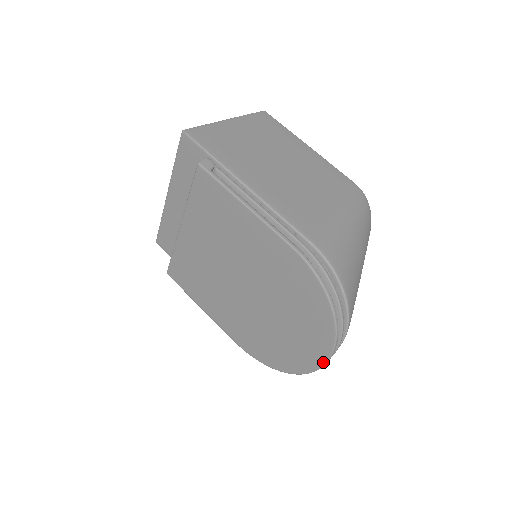
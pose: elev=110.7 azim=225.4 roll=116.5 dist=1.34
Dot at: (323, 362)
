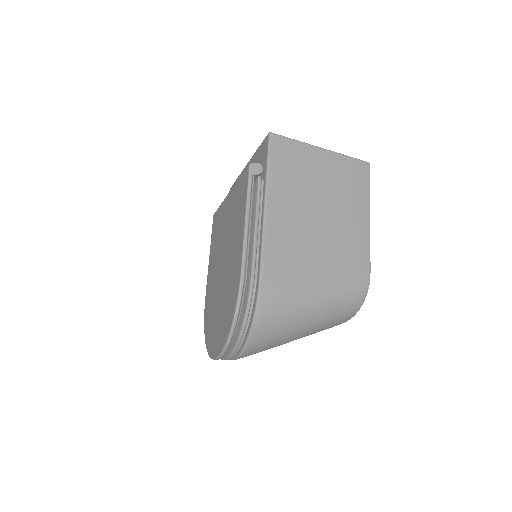
Dot at: (214, 357)
